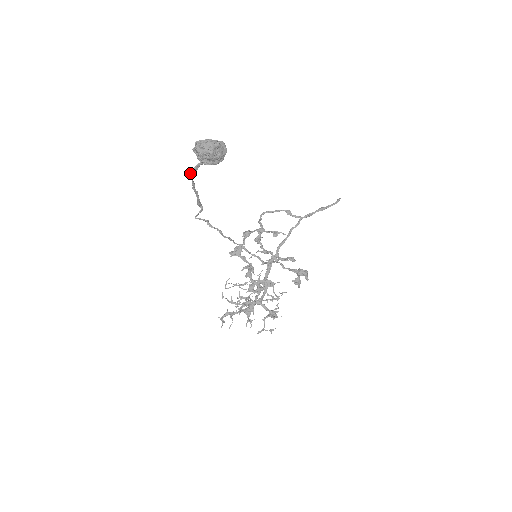
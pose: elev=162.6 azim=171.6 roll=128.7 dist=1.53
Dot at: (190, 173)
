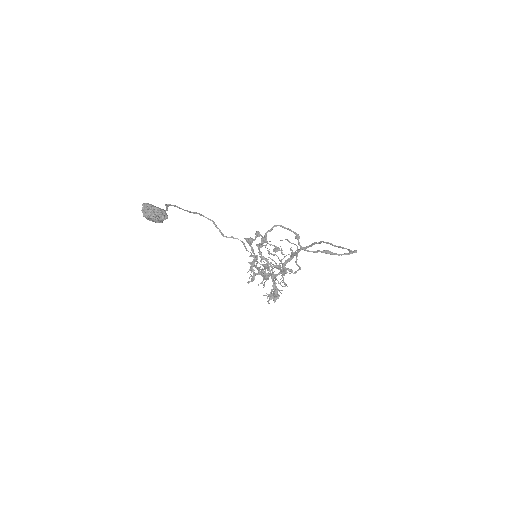
Dot at: (167, 204)
